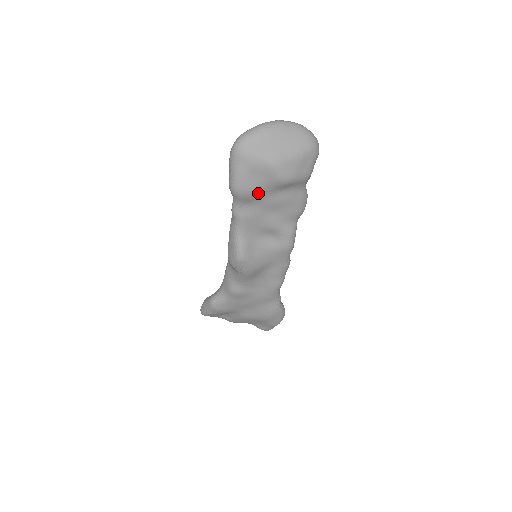
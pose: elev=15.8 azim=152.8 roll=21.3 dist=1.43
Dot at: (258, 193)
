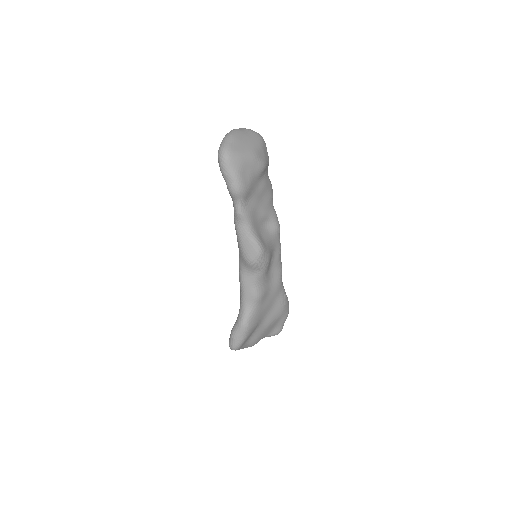
Dot at: (252, 185)
